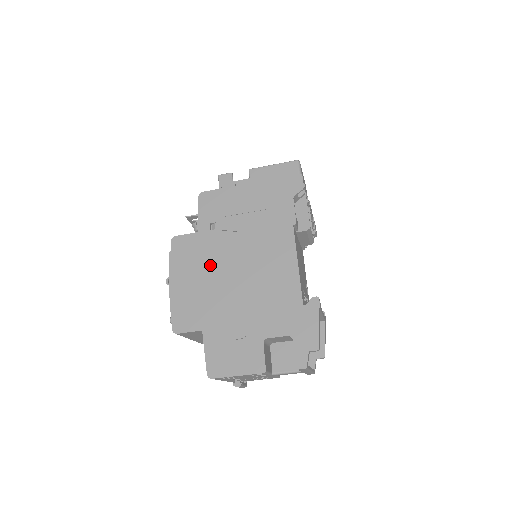
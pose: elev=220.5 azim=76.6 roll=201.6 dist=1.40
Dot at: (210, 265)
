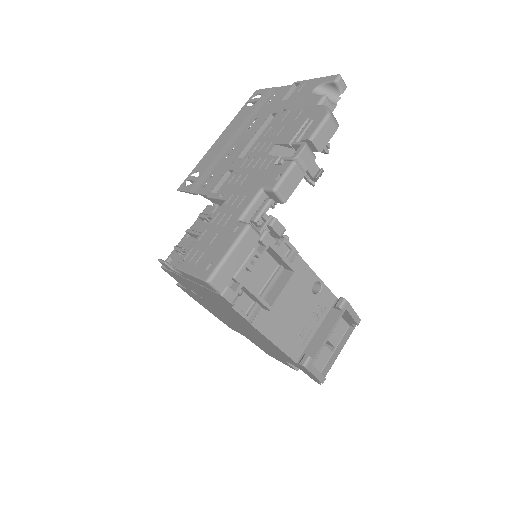
Dot at: (216, 312)
